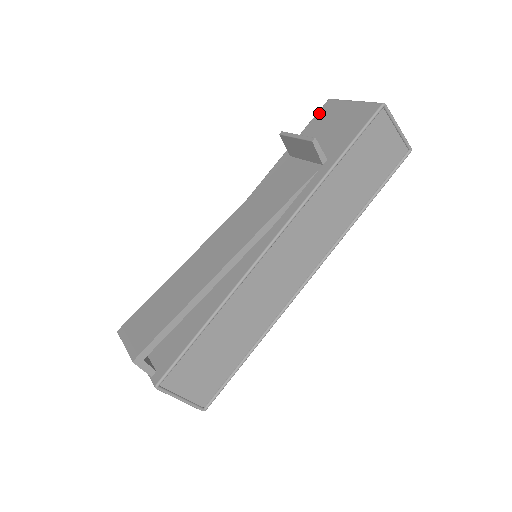
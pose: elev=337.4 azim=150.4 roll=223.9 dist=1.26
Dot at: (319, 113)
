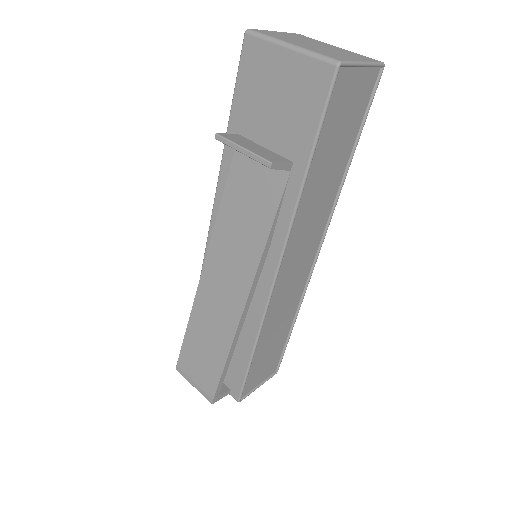
Dot at: (243, 63)
